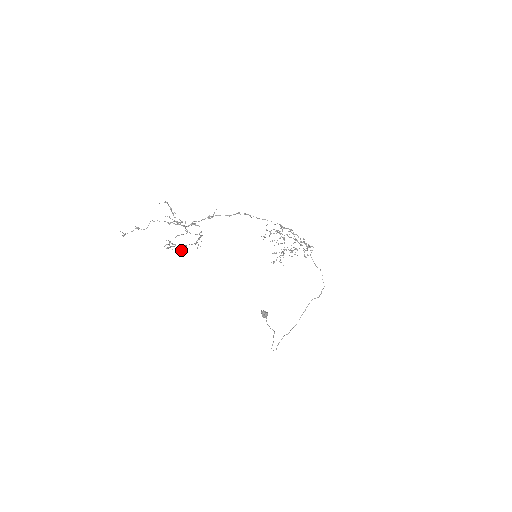
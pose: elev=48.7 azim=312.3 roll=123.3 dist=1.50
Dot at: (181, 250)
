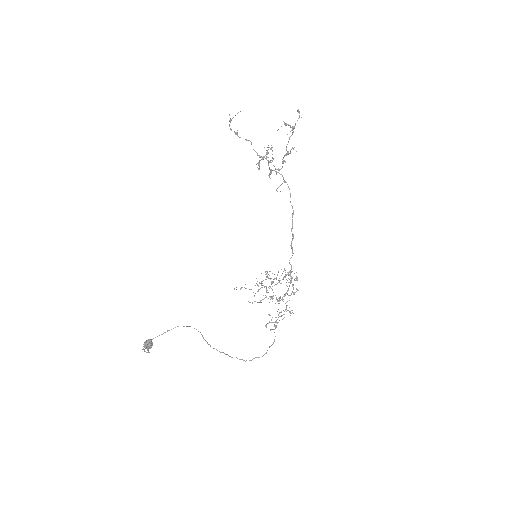
Dot at: (292, 129)
